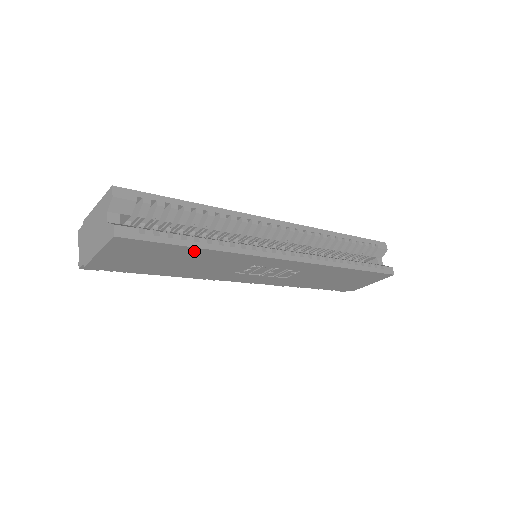
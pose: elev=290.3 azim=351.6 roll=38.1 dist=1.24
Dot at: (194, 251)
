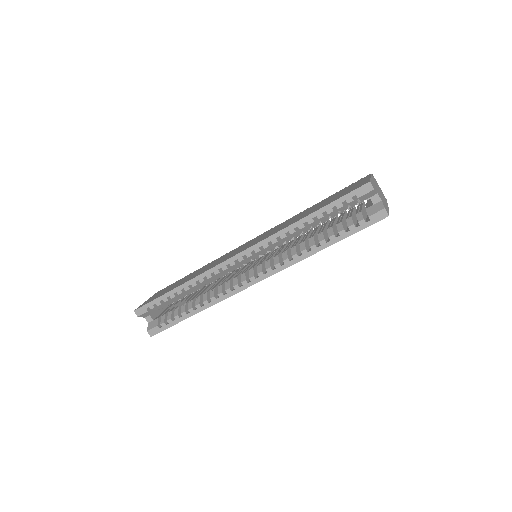
Dot at: occluded
